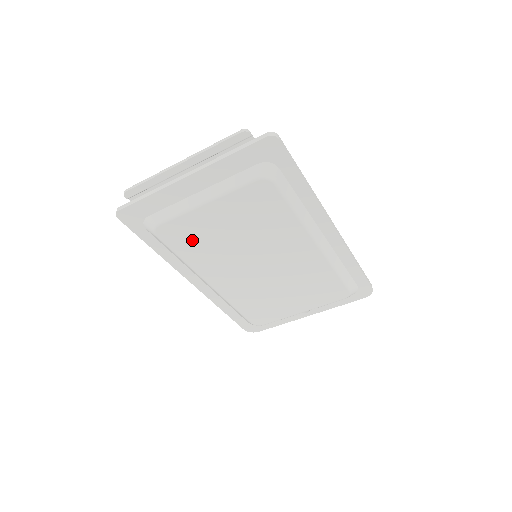
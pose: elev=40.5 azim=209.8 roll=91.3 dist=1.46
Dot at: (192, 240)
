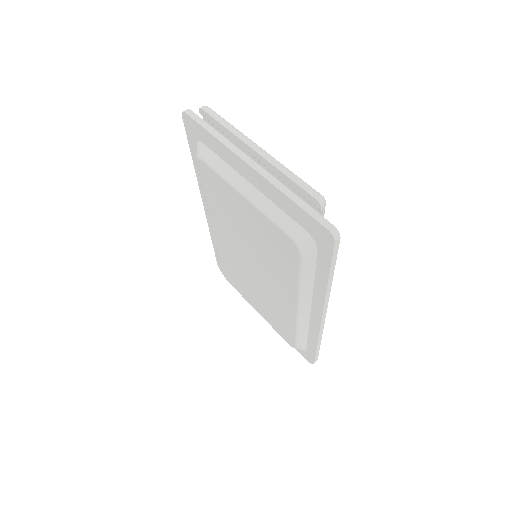
Dot at: (218, 196)
